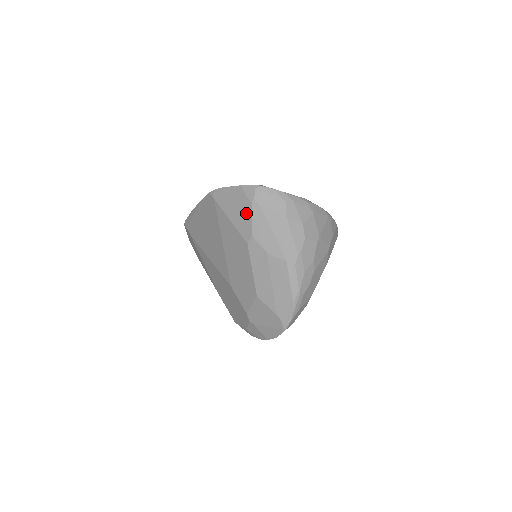
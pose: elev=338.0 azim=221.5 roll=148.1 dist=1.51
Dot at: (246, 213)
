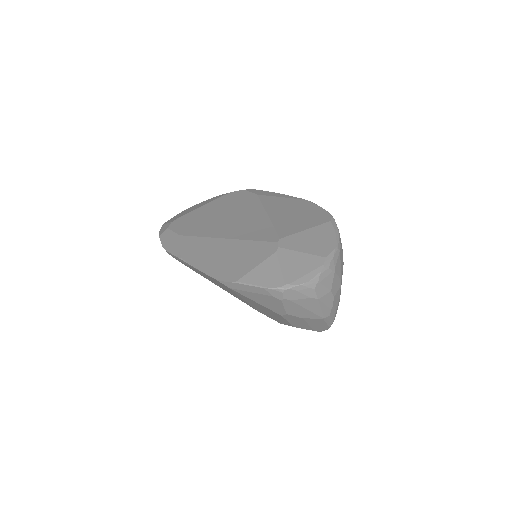
Dot at: (276, 304)
